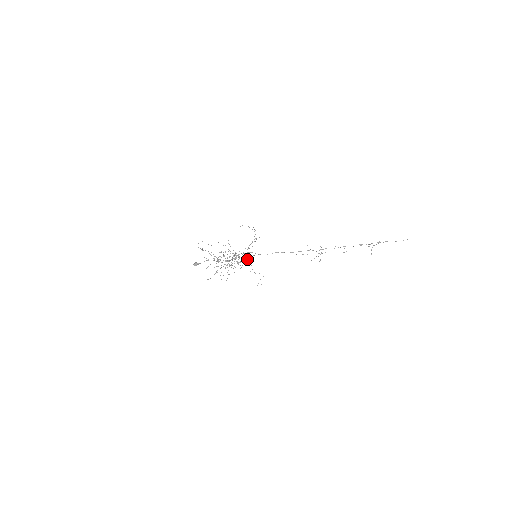
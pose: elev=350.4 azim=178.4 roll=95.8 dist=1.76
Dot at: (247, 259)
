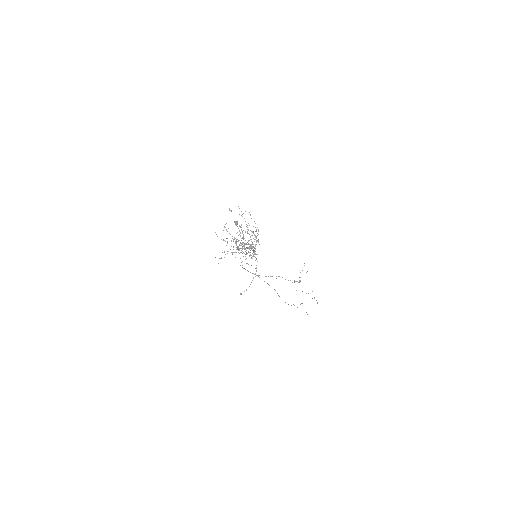
Dot at: (249, 255)
